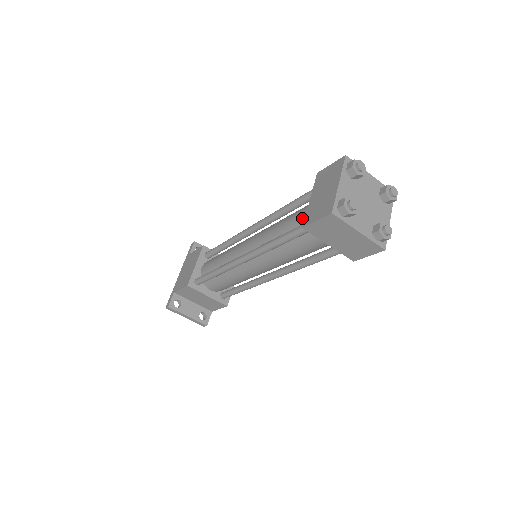
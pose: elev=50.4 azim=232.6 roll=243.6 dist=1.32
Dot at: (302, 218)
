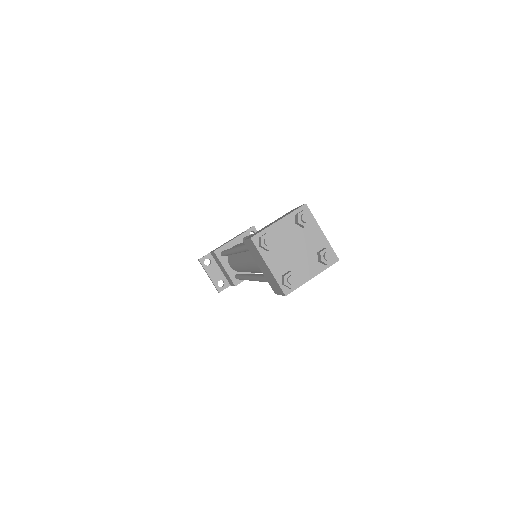
Dot at: occluded
